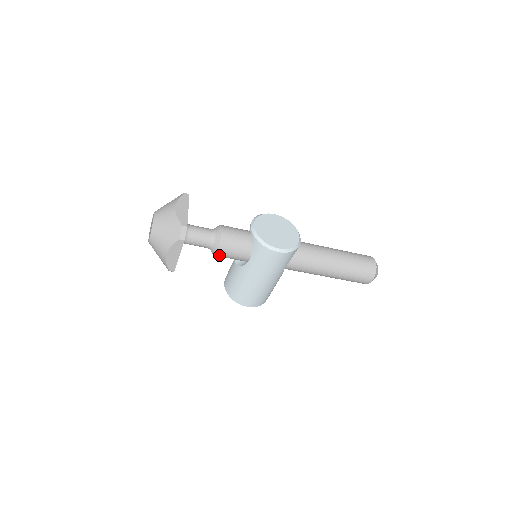
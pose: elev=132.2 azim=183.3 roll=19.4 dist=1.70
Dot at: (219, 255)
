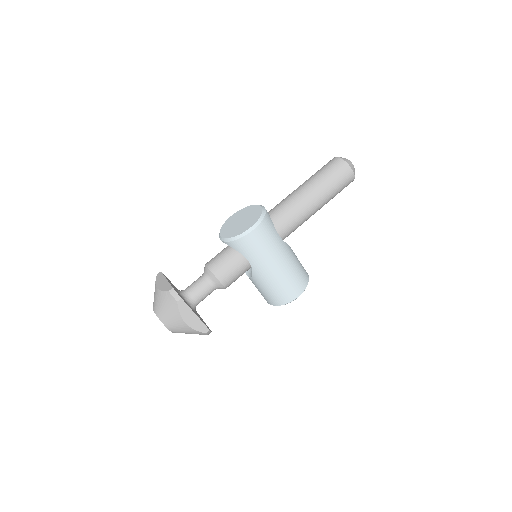
Dot at: (226, 284)
